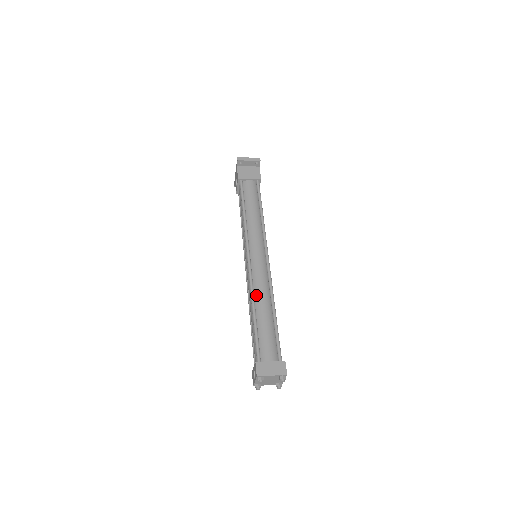
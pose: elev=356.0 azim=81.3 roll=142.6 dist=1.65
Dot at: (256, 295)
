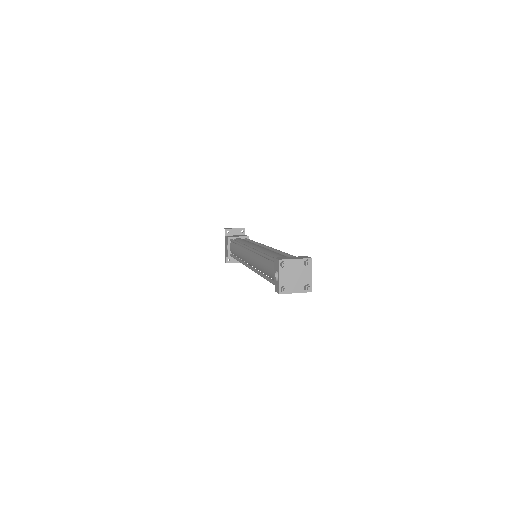
Dot at: (262, 252)
